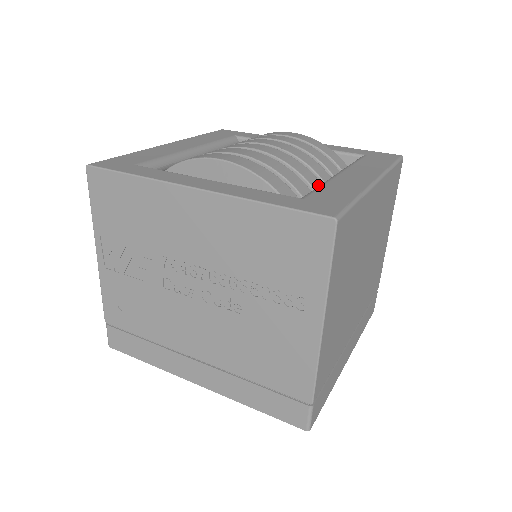
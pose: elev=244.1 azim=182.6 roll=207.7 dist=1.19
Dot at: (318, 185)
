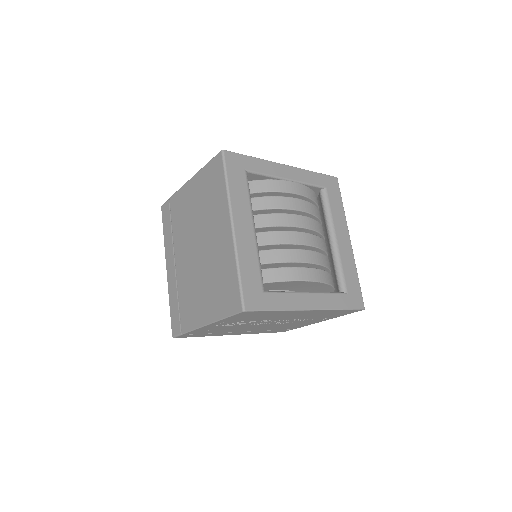
Dot at: occluded
